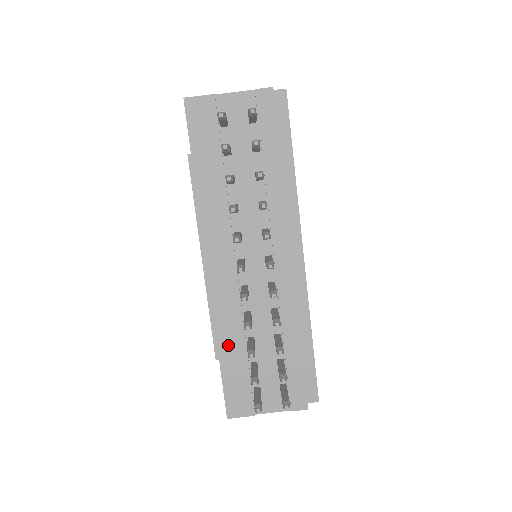
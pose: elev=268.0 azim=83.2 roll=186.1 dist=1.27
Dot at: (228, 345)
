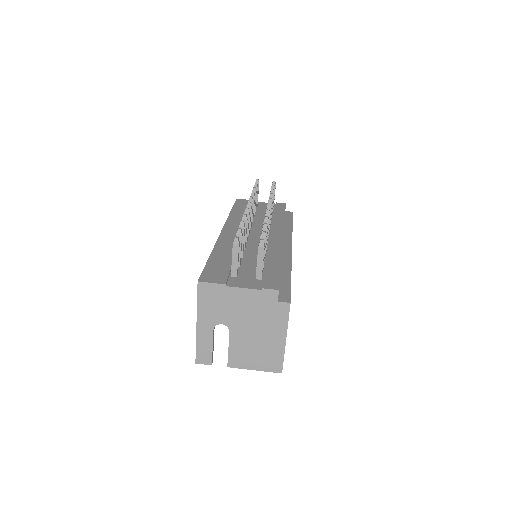
Dot at: (220, 254)
